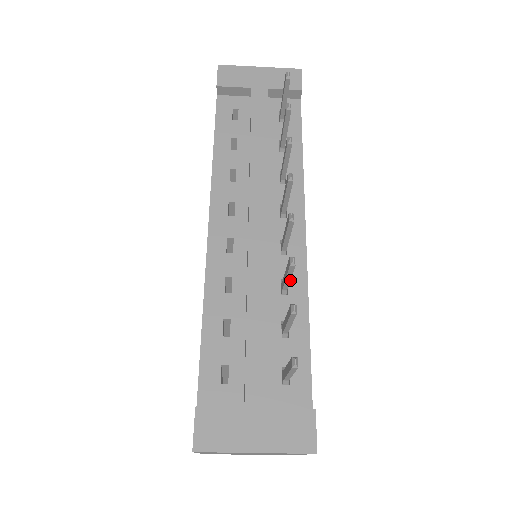
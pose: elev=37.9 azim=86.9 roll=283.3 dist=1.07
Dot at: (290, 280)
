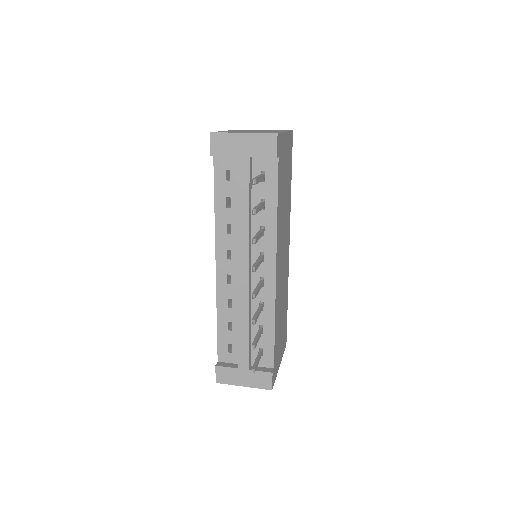
Dot at: occluded
